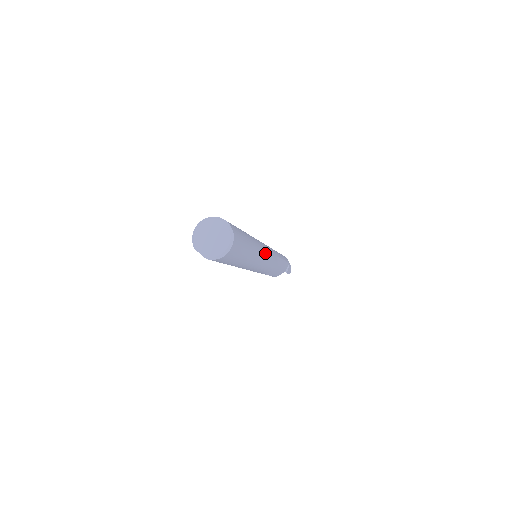
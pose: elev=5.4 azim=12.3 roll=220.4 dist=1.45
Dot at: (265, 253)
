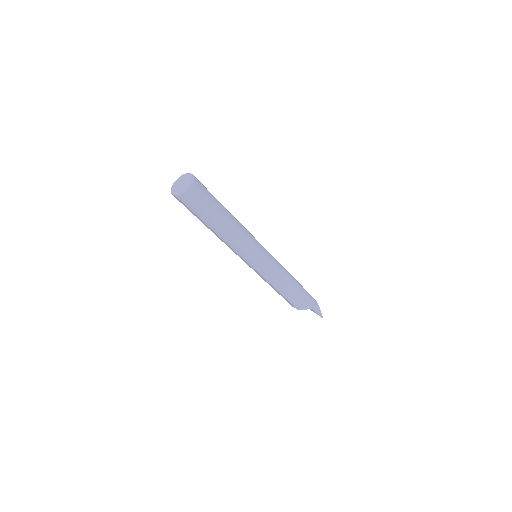
Dot at: (254, 241)
